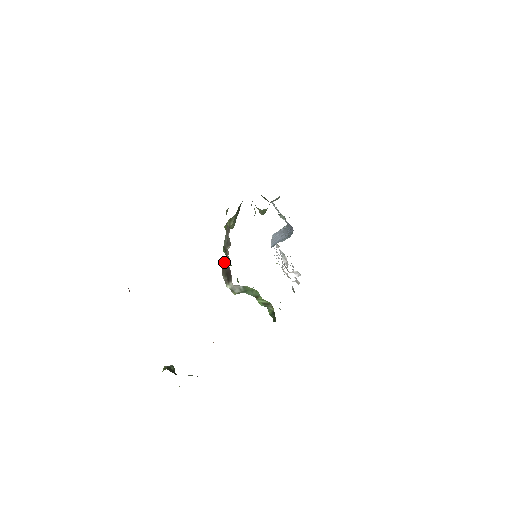
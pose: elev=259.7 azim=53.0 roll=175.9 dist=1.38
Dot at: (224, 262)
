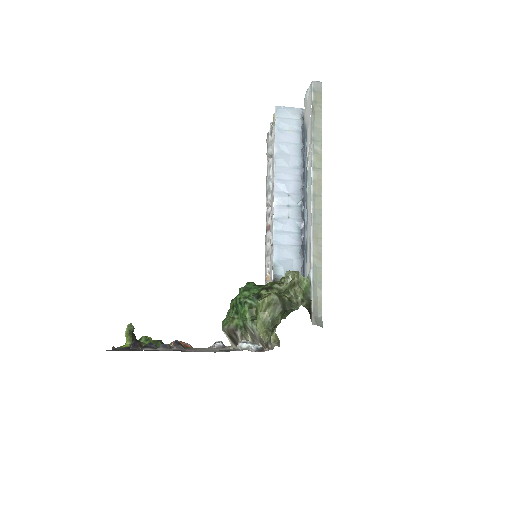
Dot at: (237, 333)
